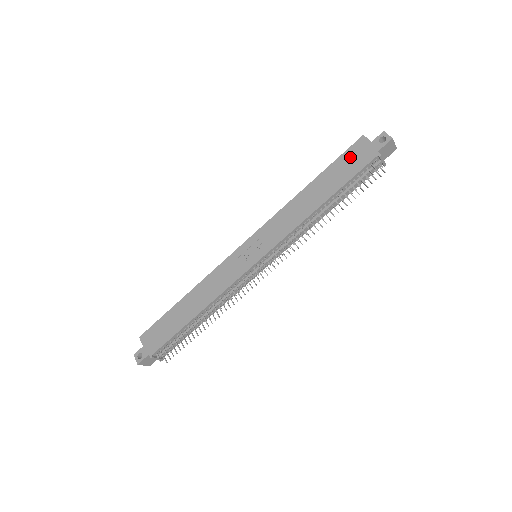
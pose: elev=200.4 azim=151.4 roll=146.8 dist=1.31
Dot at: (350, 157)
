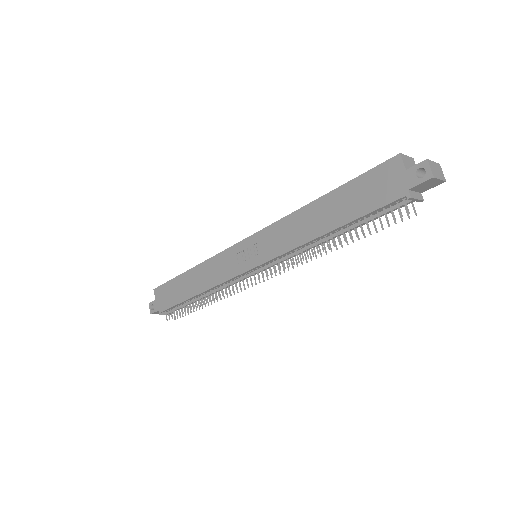
Dot at: (374, 181)
